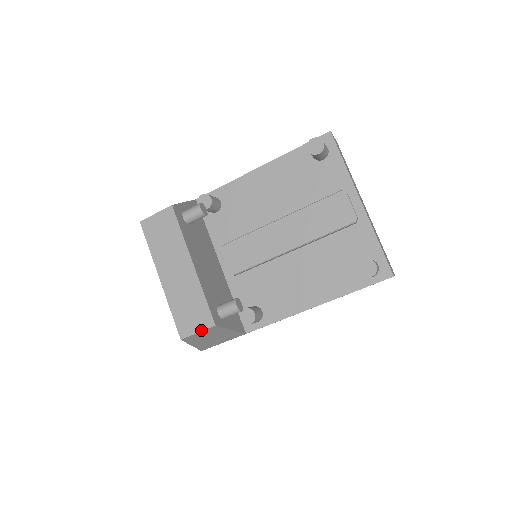
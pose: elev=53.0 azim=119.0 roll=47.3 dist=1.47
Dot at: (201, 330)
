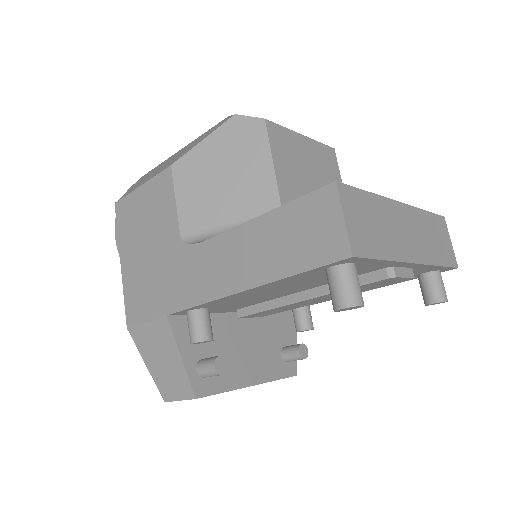
Dot at: occluded
